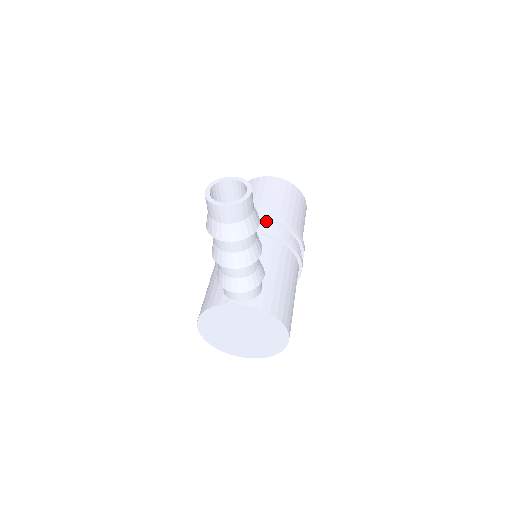
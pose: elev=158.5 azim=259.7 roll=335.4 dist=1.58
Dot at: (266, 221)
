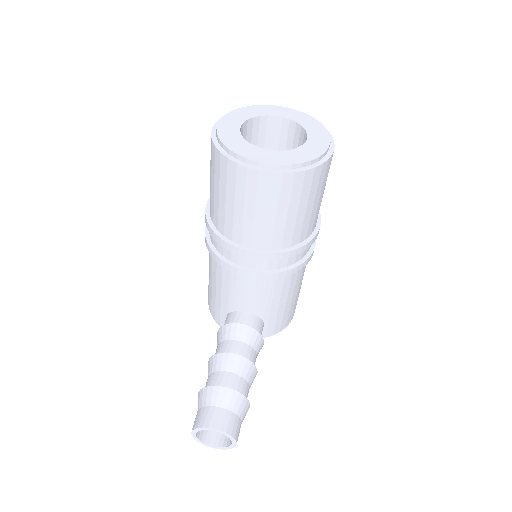
Dot at: (263, 257)
